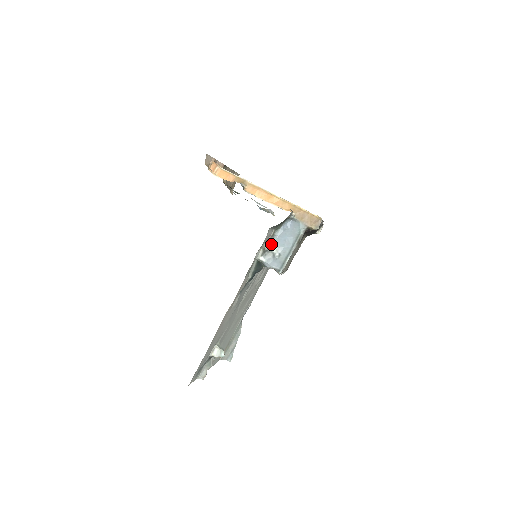
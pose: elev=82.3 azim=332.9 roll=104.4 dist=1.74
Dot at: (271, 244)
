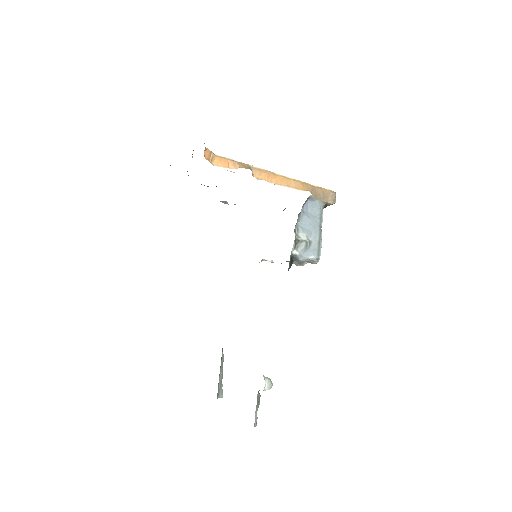
Dot at: (298, 233)
